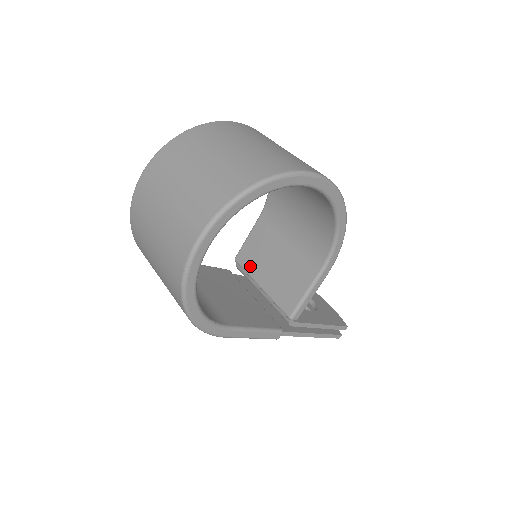
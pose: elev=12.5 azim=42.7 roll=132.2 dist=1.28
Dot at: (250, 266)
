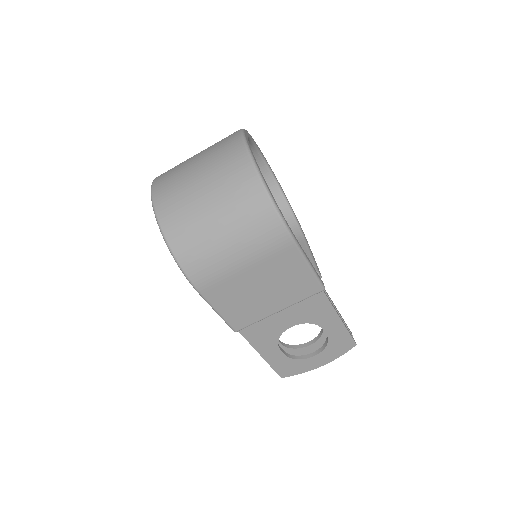
Dot at: occluded
